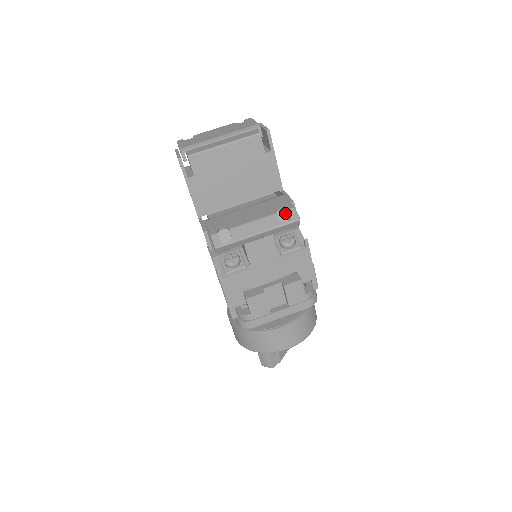
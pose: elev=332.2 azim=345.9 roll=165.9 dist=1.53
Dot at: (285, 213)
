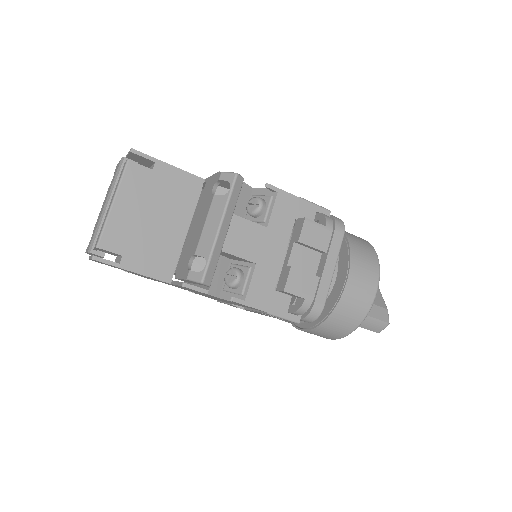
Dot at: (225, 190)
